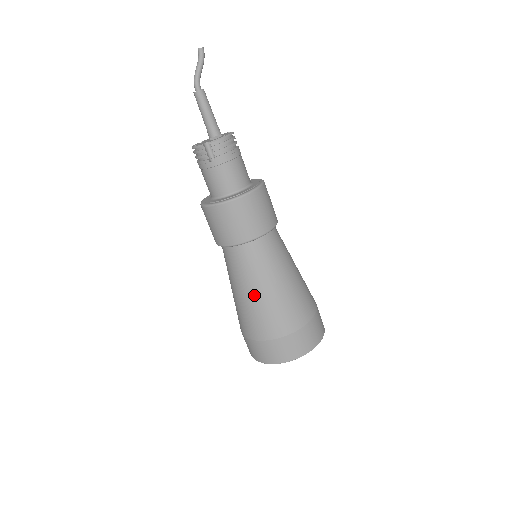
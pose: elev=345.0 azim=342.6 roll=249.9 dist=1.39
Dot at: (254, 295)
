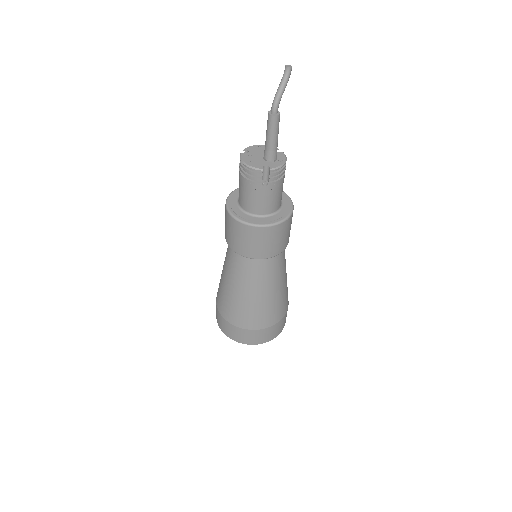
Dot at: (255, 297)
